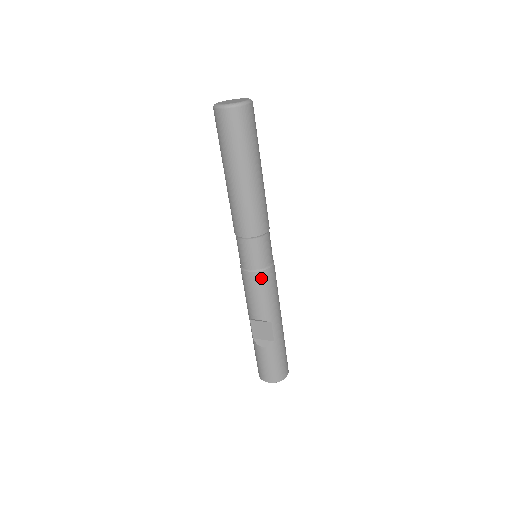
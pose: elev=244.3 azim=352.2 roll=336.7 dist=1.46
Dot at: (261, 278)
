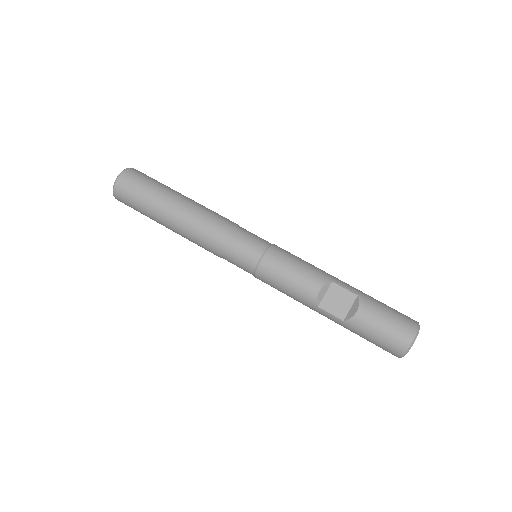
Dot at: (275, 254)
